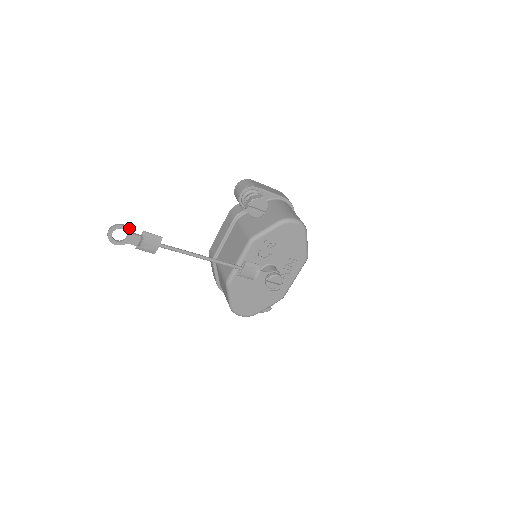
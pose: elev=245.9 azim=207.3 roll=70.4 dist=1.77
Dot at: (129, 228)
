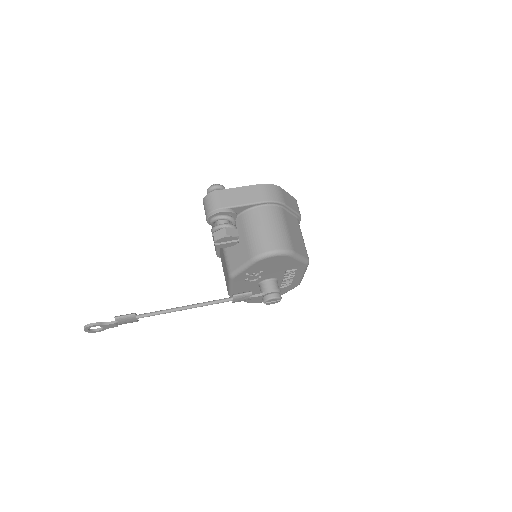
Dot at: (100, 322)
